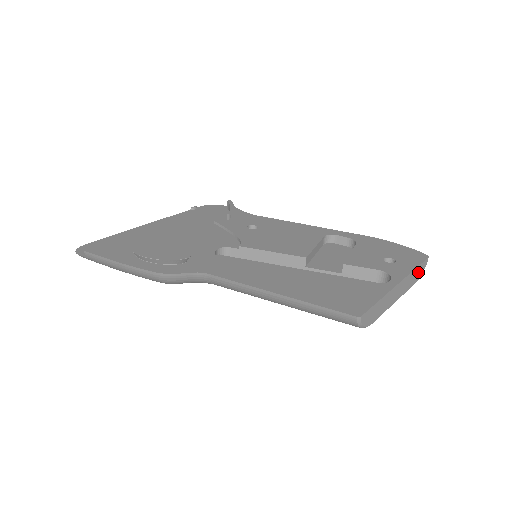
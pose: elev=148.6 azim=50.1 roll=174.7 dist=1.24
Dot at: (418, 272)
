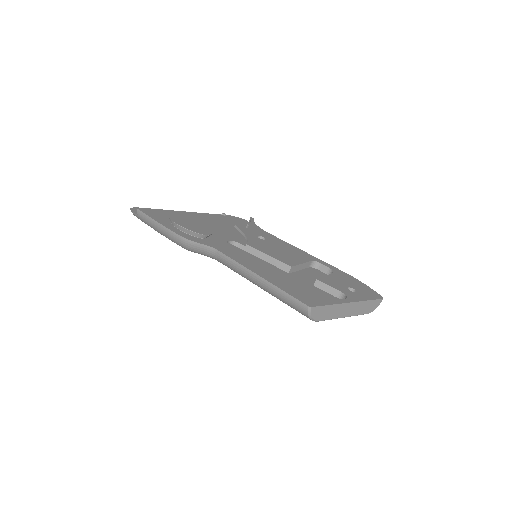
Dot at: (371, 305)
